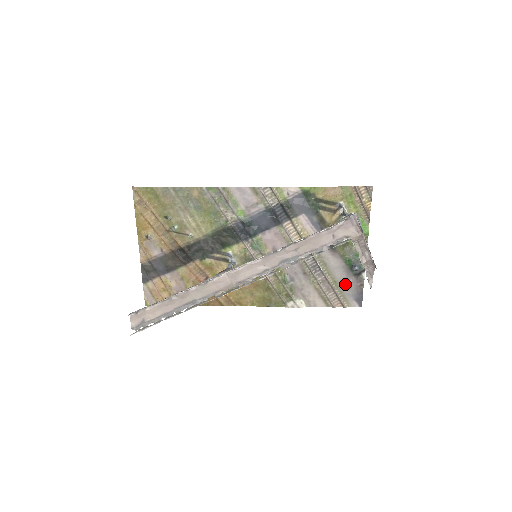
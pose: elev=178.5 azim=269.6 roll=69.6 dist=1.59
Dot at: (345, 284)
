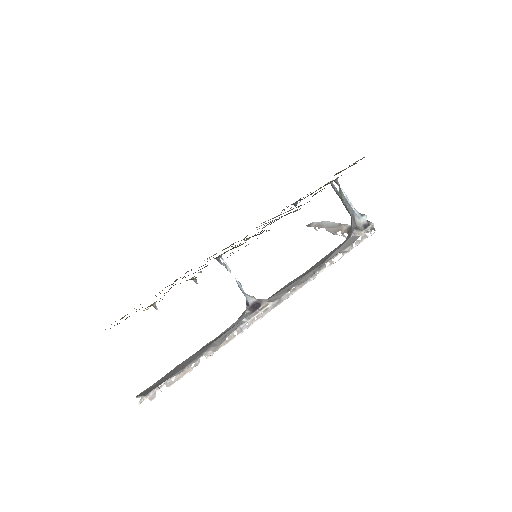
Dot at: occluded
